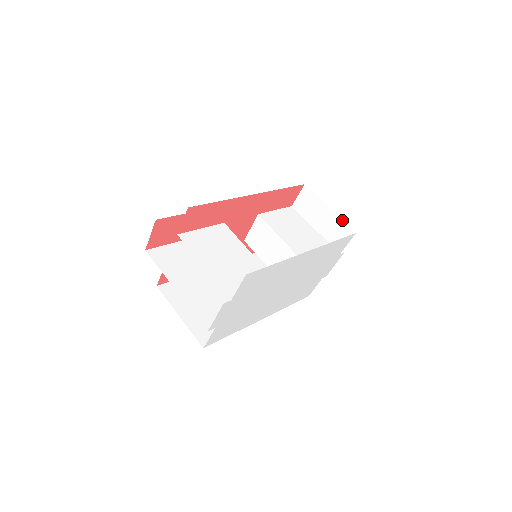
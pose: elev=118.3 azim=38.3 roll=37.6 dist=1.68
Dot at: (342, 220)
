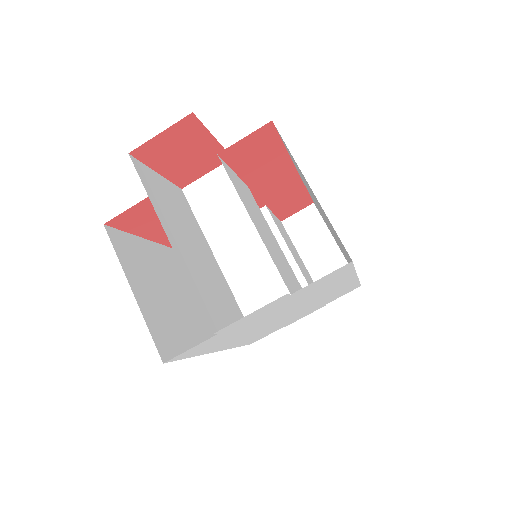
Dot at: occluded
